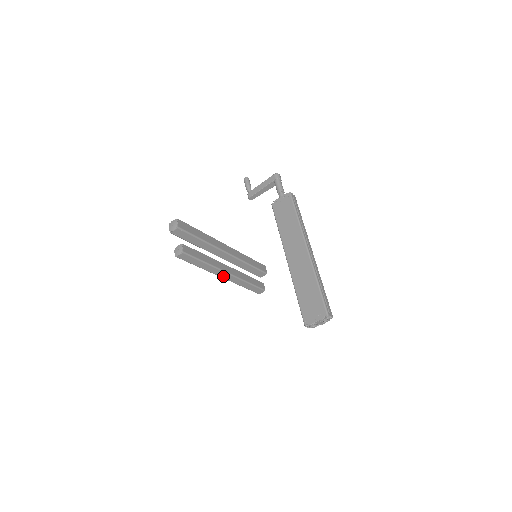
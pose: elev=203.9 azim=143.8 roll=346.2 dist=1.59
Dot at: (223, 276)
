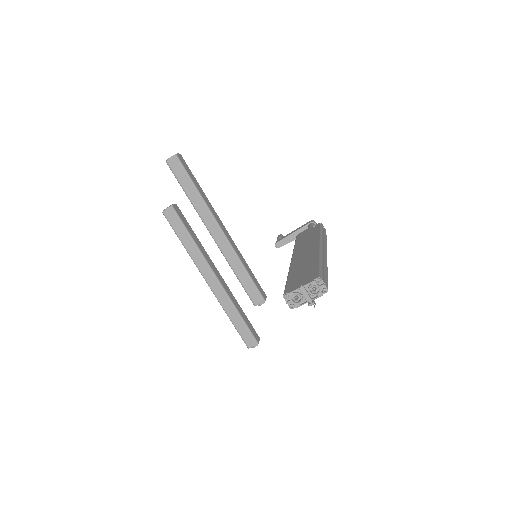
Dot at: (209, 280)
